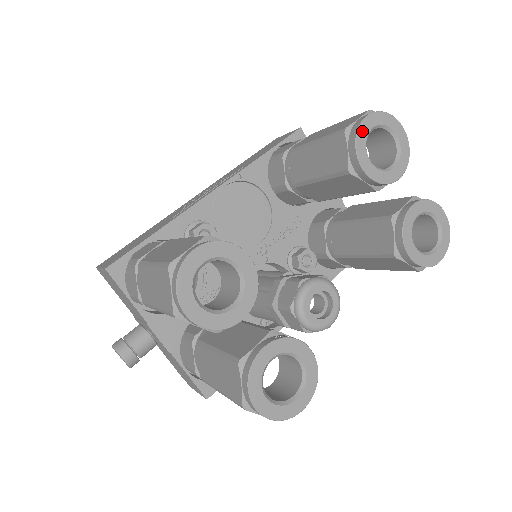
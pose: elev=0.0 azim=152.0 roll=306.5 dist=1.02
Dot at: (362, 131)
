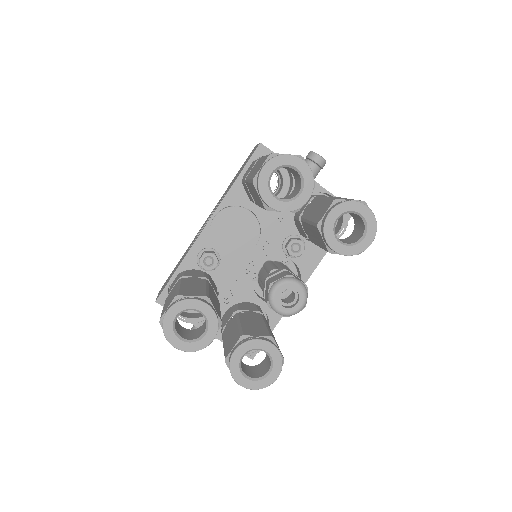
Dot at: (262, 181)
